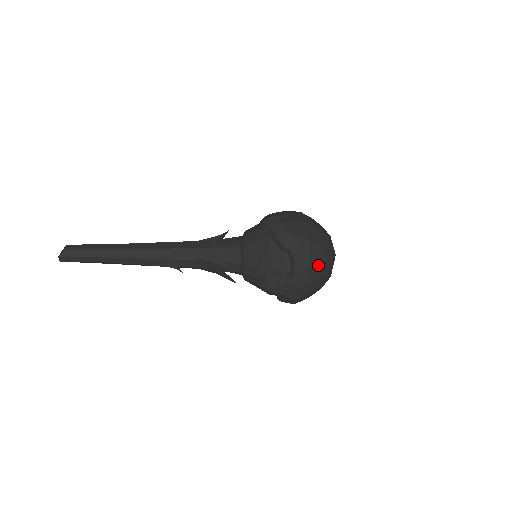
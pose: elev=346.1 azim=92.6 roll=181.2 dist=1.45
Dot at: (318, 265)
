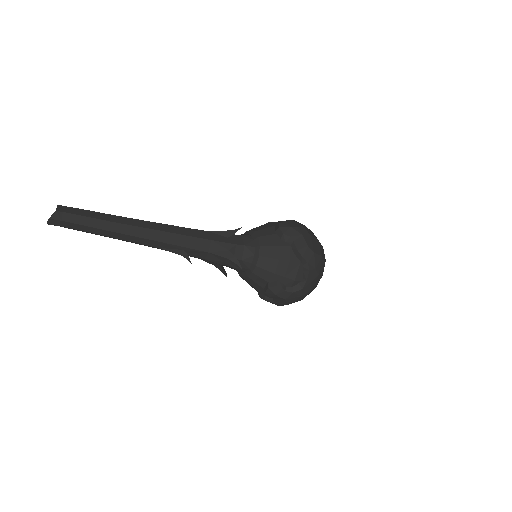
Dot at: (319, 278)
